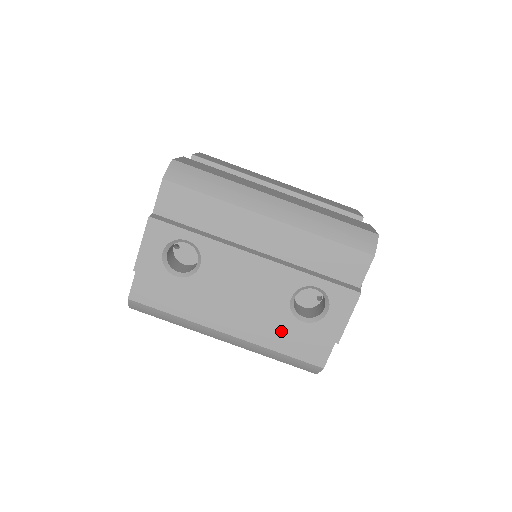
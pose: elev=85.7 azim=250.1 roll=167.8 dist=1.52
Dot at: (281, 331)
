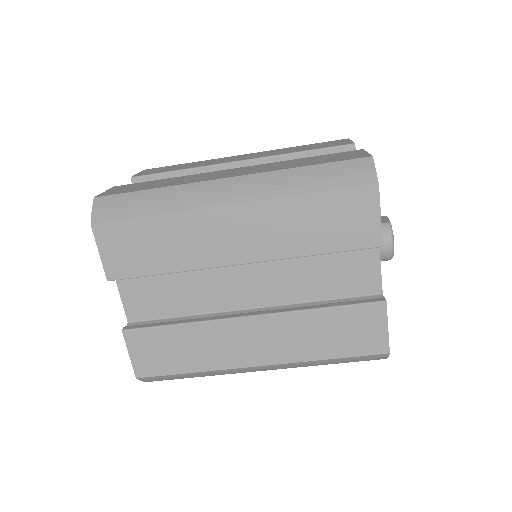
Dot at: occluded
